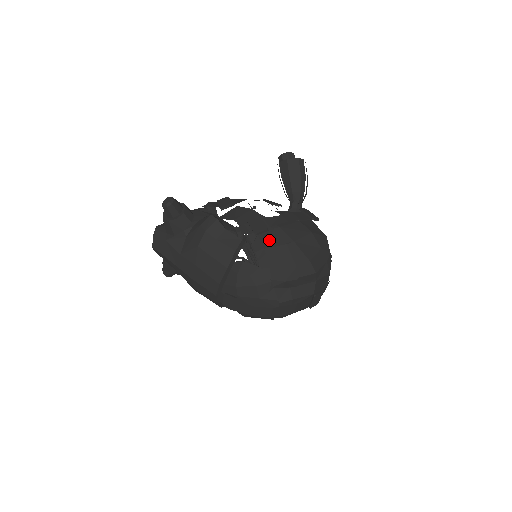
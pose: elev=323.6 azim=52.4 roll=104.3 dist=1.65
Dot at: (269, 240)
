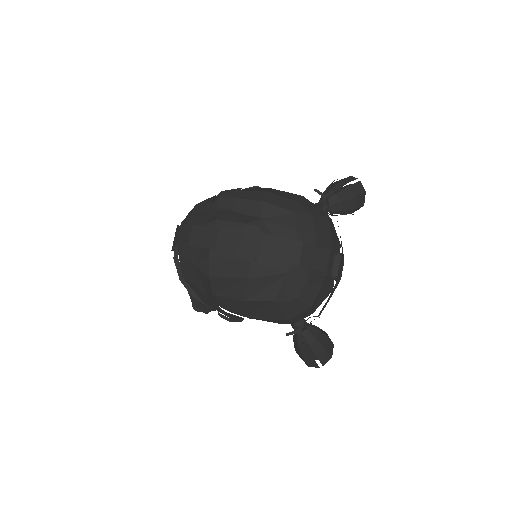
Dot at: occluded
